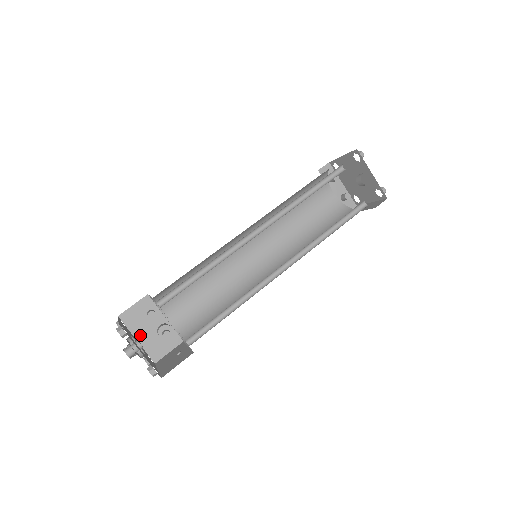
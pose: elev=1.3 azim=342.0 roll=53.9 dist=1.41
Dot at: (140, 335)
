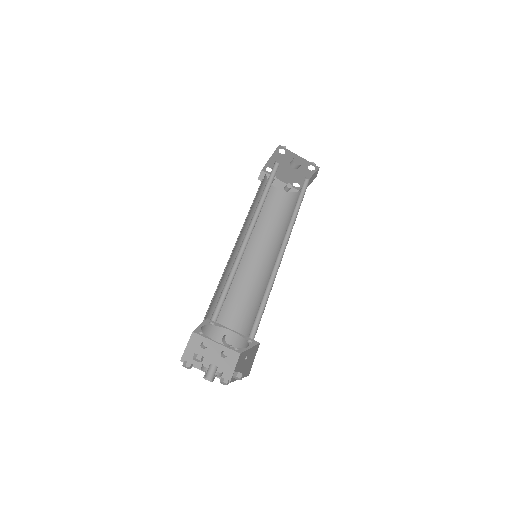
Dot at: occluded
